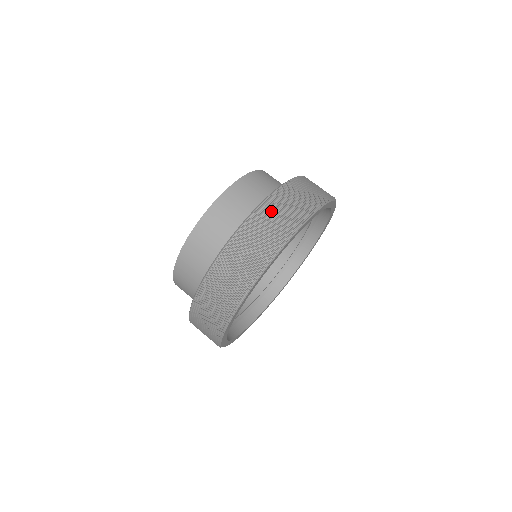
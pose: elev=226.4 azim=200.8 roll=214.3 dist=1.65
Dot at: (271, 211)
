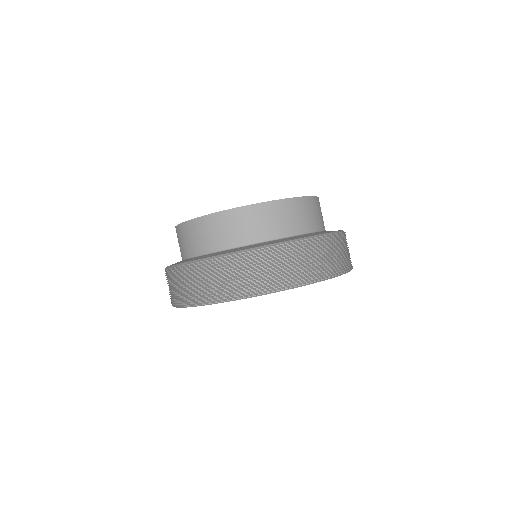
Dot at: (333, 245)
